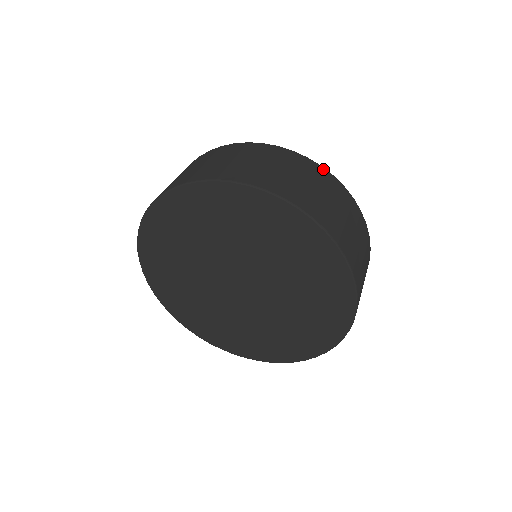
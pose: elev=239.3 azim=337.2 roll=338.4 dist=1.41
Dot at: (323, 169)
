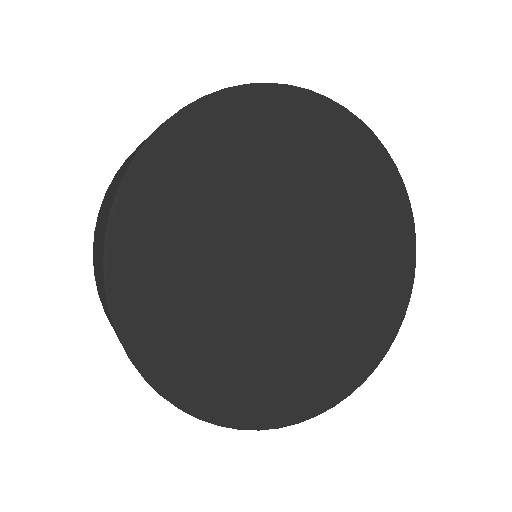
Dot at: occluded
